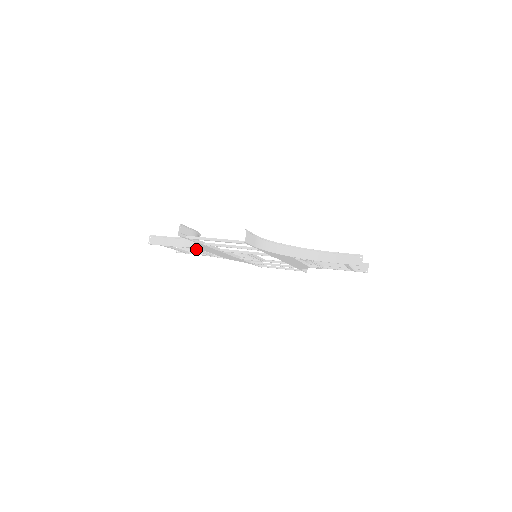
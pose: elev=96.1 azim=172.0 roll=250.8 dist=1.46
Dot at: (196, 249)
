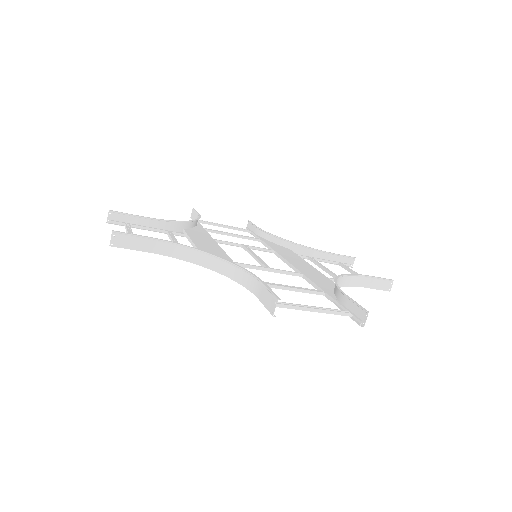
Dot at: occluded
